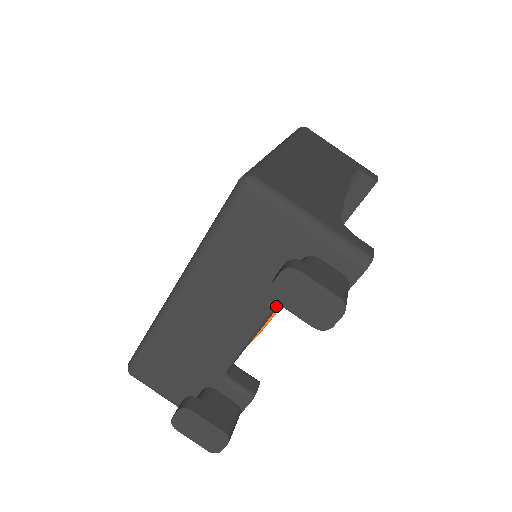
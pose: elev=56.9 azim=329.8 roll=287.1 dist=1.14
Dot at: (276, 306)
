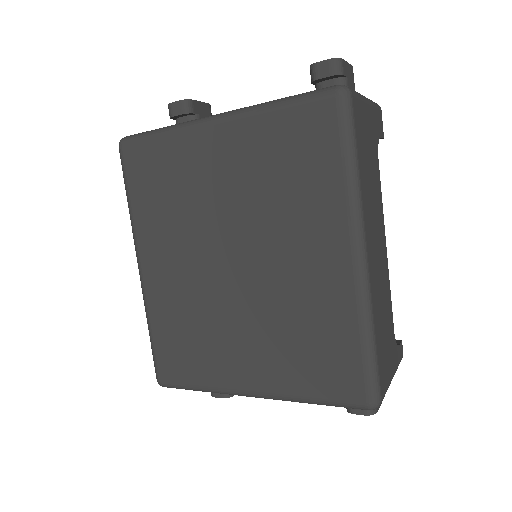
Dot at: occluded
